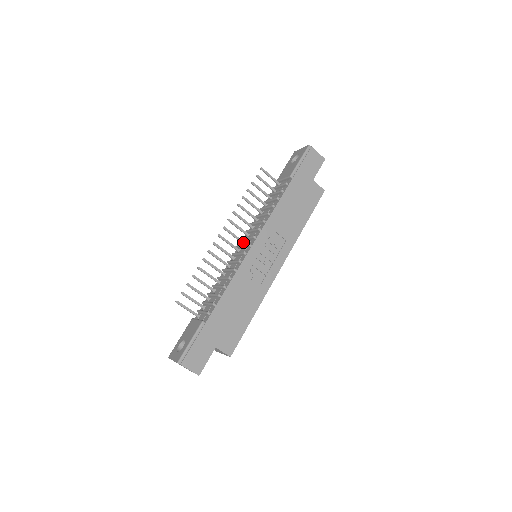
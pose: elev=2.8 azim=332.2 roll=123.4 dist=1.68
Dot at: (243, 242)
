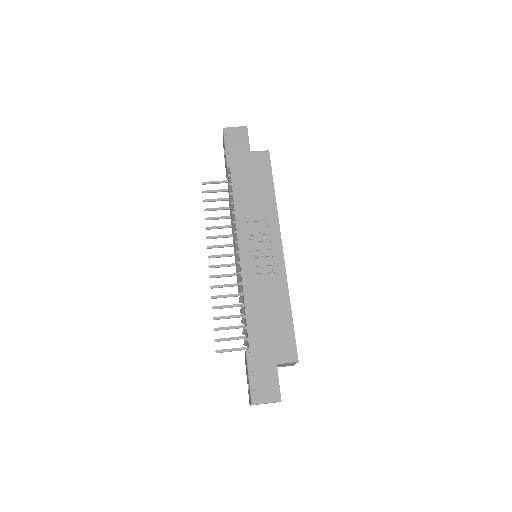
Dot at: occluded
